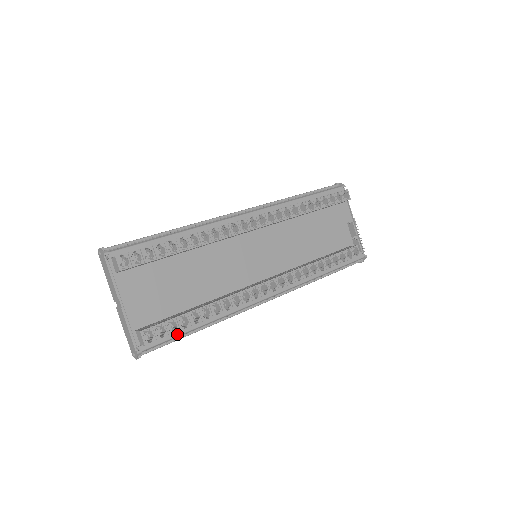
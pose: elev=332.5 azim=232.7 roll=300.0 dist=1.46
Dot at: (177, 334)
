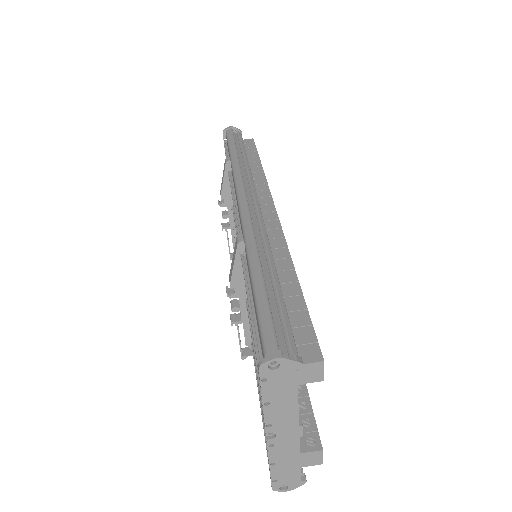
Dot at: occluded
